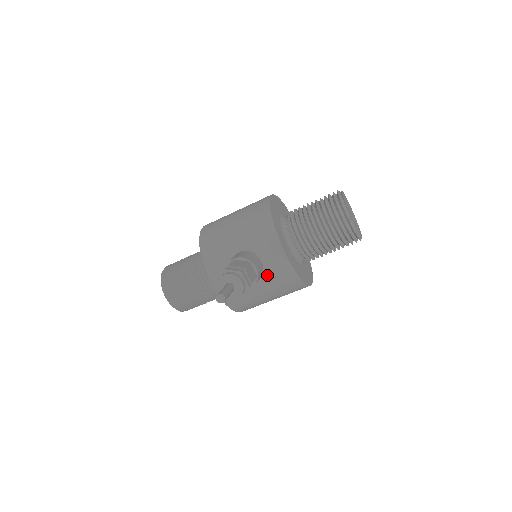
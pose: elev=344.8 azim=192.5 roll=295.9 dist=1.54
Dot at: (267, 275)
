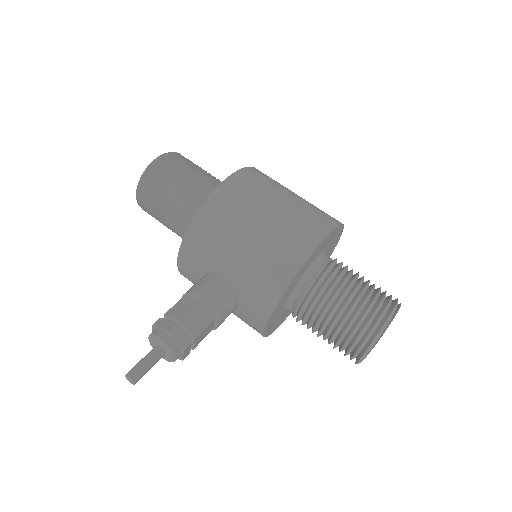
Dot at: (235, 313)
